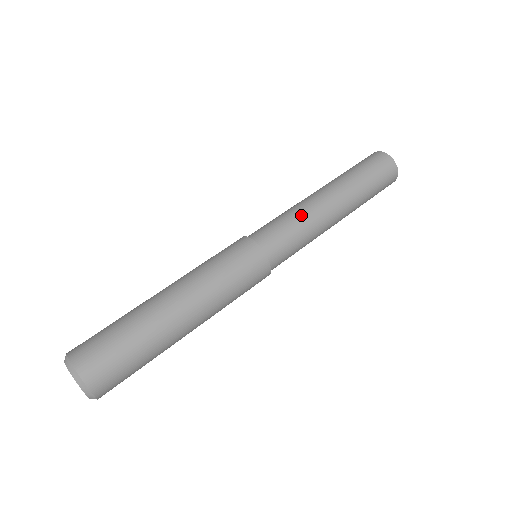
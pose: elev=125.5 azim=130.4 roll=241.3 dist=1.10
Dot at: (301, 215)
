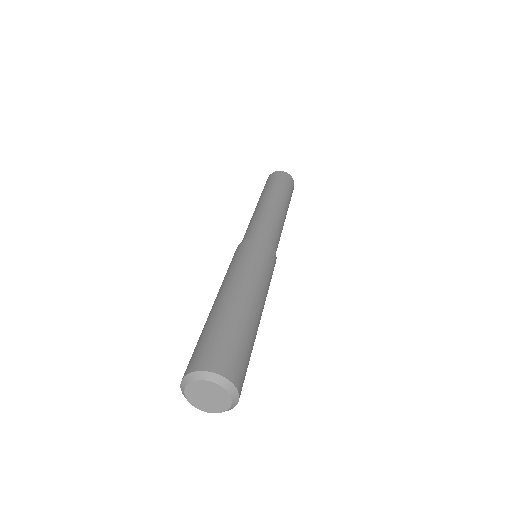
Dot at: (277, 221)
